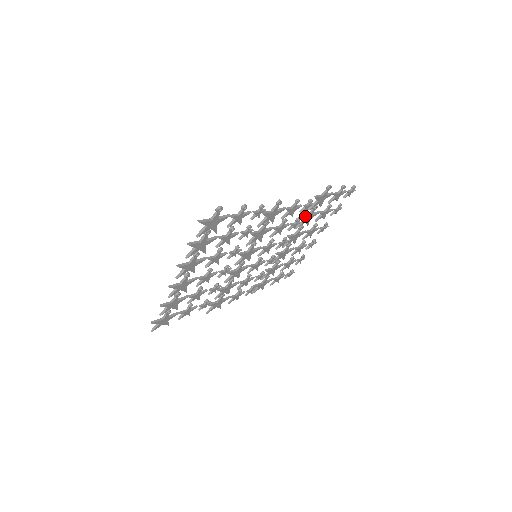
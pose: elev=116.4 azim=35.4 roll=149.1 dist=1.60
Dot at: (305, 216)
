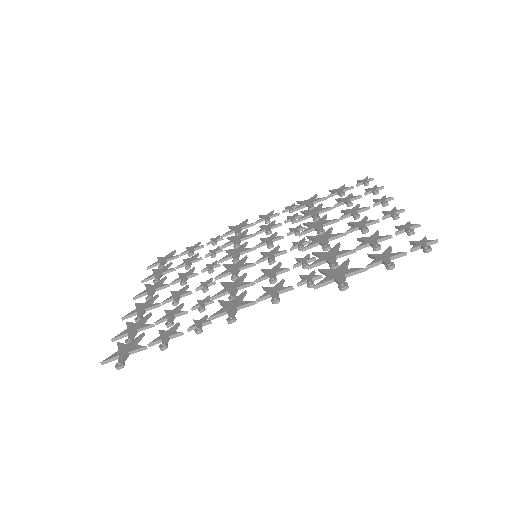
Dot at: (318, 265)
